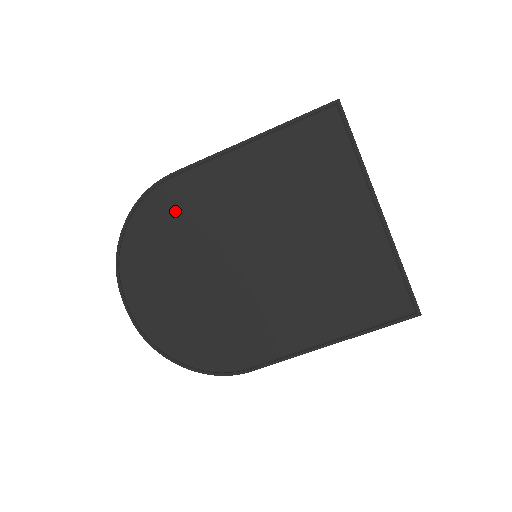
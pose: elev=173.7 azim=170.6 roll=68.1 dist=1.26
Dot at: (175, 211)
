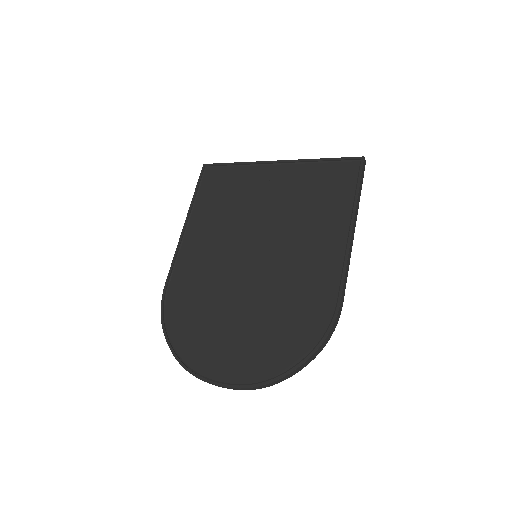
Dot at: (188, 298)
